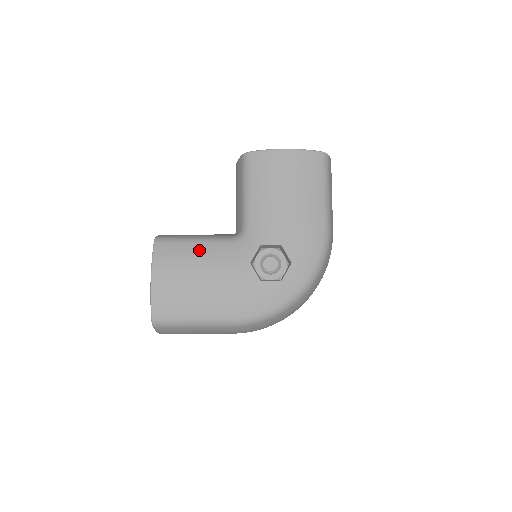
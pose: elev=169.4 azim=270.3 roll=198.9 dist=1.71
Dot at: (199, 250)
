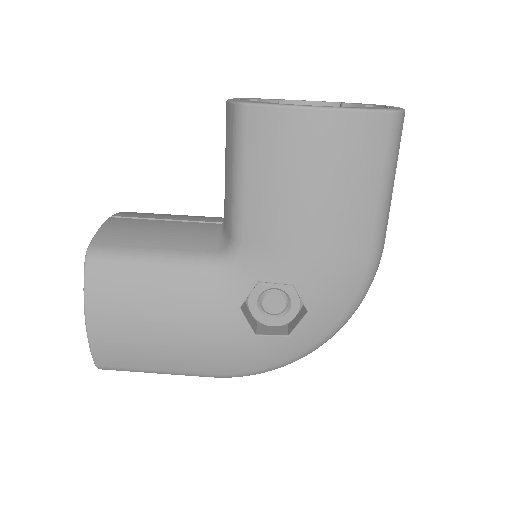
Dot at: (158, 280)
